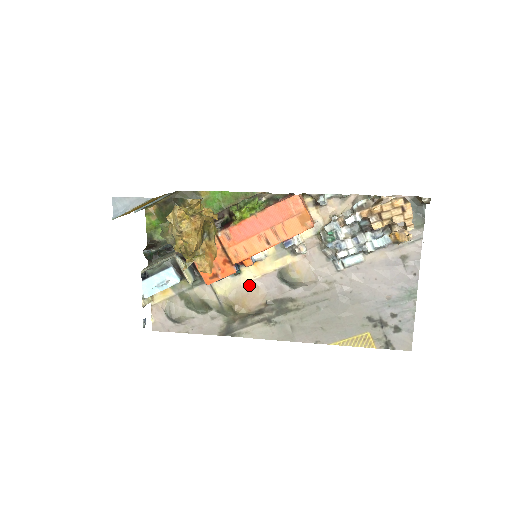
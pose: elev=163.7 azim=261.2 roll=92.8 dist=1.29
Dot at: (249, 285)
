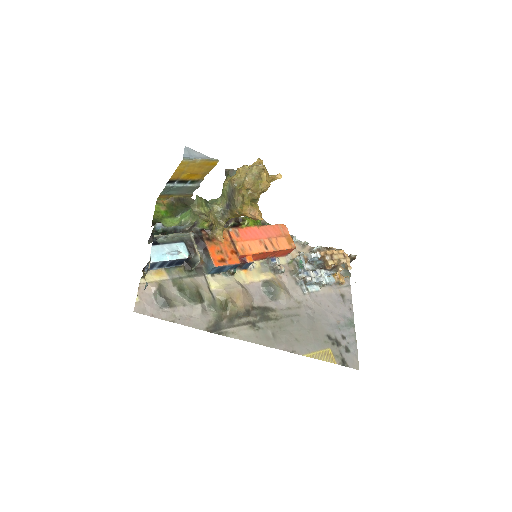
Dot at: (242, 285)
